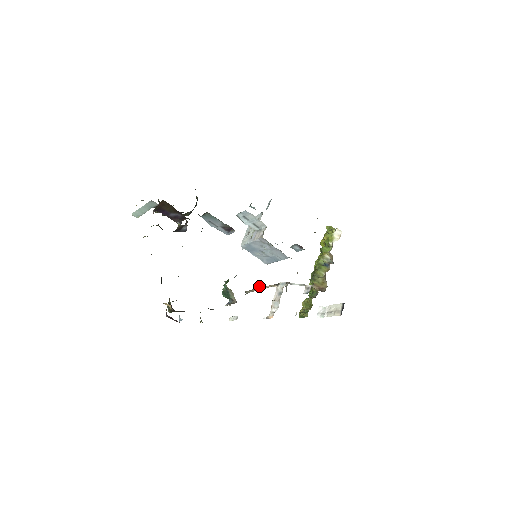
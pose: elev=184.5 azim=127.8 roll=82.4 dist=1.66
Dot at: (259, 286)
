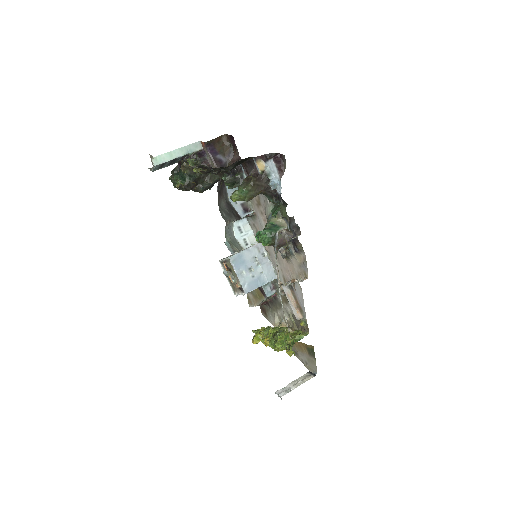
Dot at: (284, 254)
